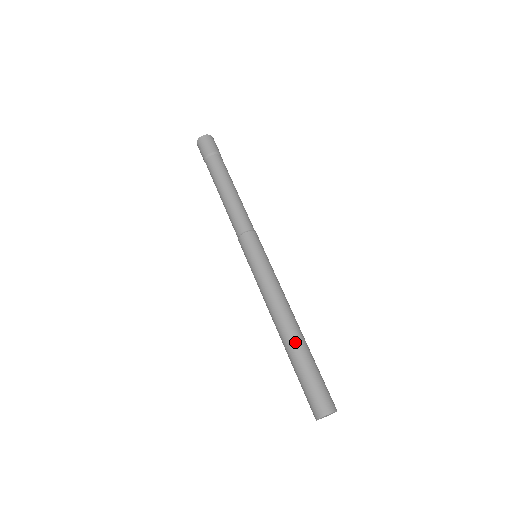
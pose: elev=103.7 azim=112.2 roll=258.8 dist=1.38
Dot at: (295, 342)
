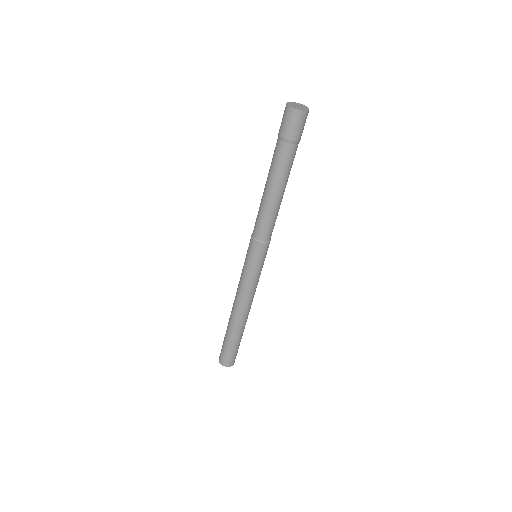
Dot at: (236, 329)
